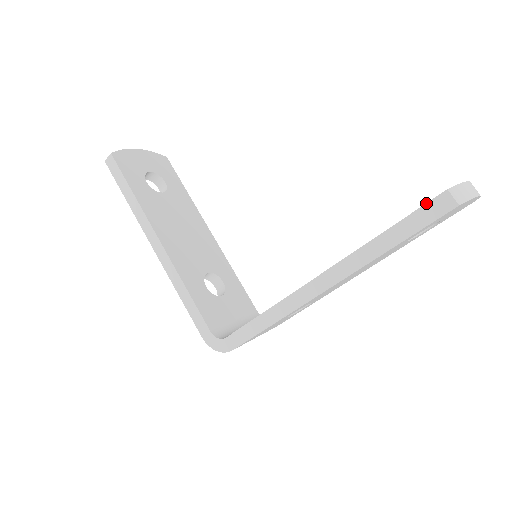
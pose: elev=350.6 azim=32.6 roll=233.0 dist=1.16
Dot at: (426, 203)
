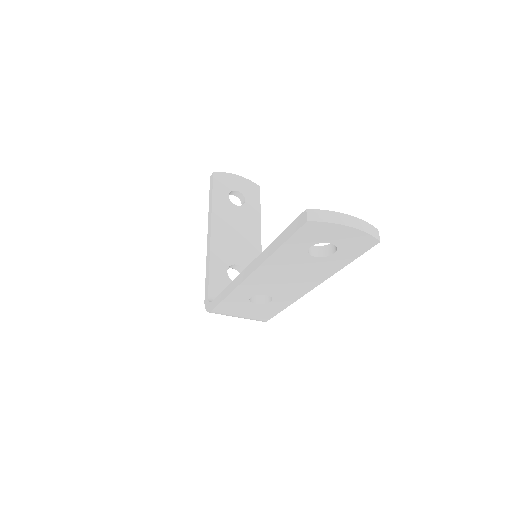
Dot at: (297, 218)
